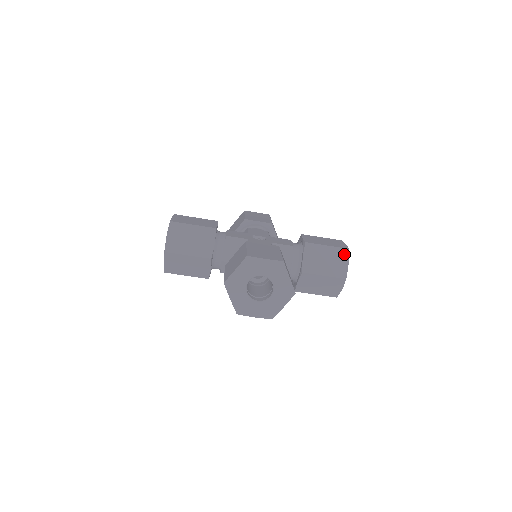
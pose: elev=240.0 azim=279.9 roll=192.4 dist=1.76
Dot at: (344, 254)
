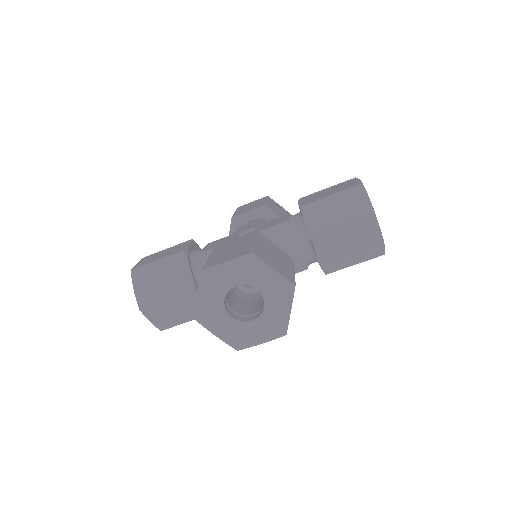
Dot at: (359, 194)
